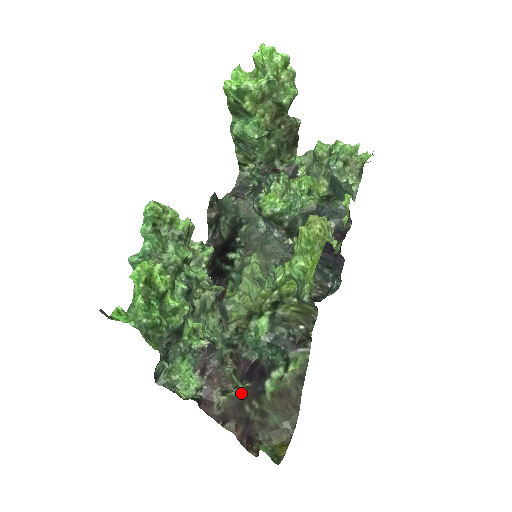
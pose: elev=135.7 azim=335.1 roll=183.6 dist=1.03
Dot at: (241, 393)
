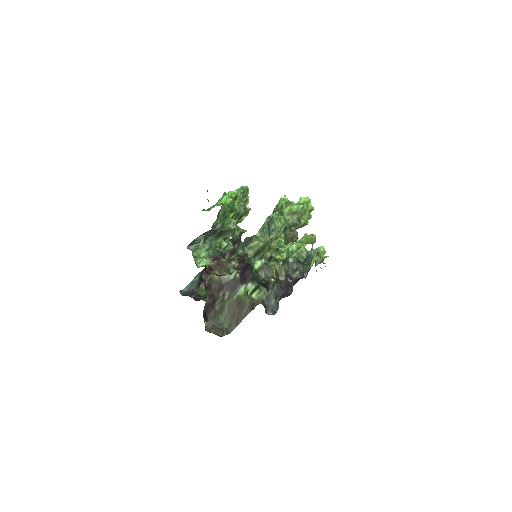
Dot at: (229, 280)
